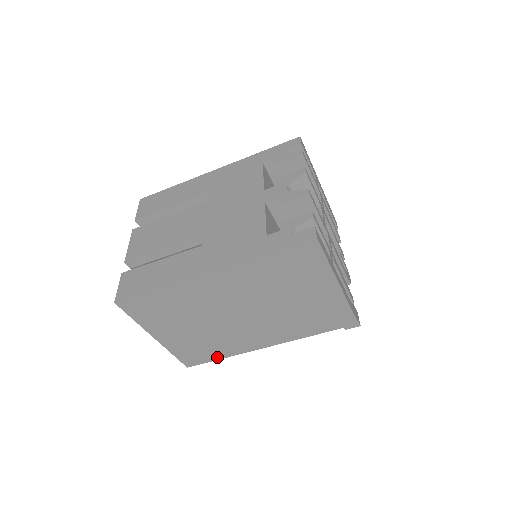
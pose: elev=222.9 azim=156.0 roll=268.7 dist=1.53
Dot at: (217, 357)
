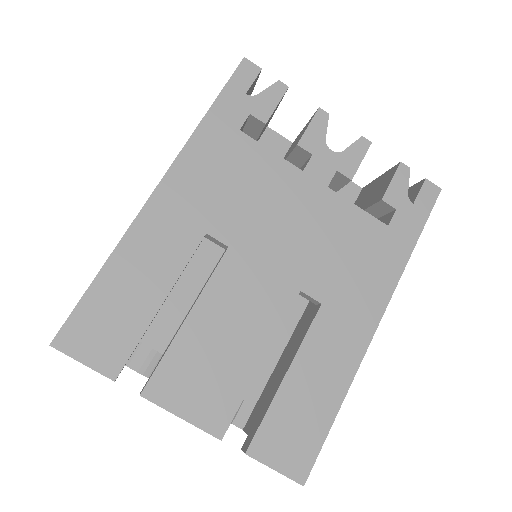
Dot at: occluded
